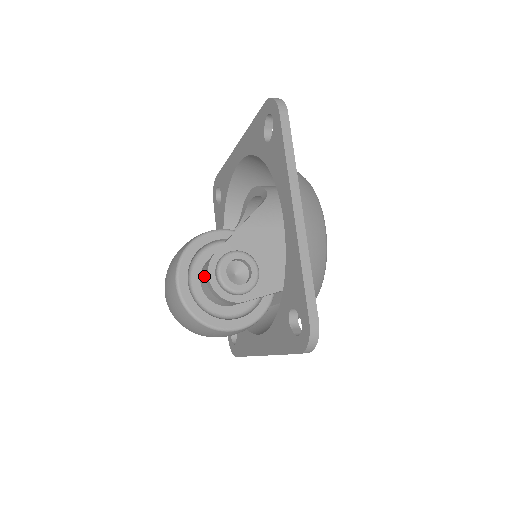
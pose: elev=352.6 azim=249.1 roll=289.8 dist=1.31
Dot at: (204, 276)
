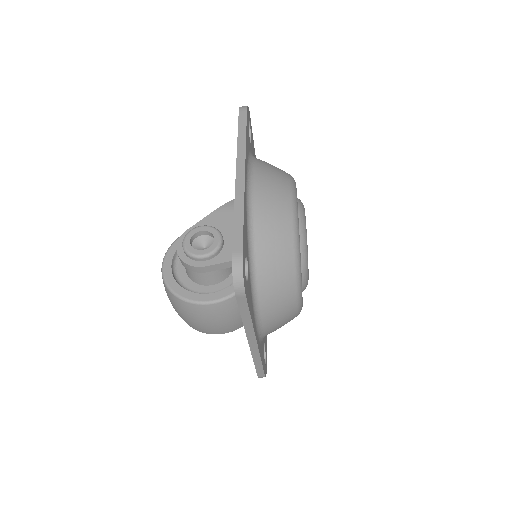
Dot at: occluded
